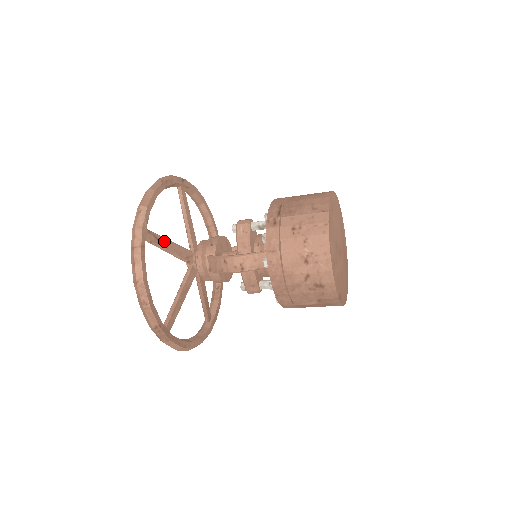
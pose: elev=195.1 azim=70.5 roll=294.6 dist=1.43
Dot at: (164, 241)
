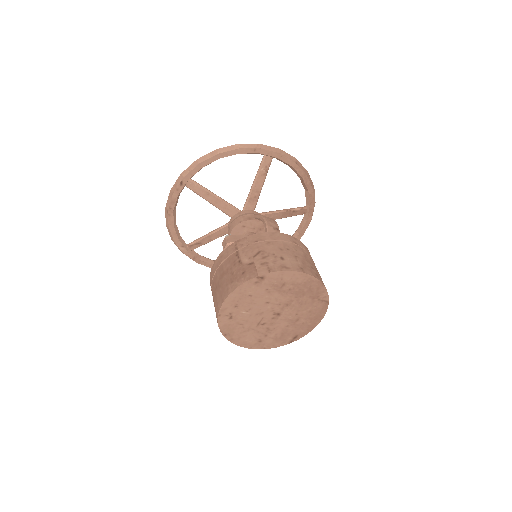
Dot at: (205, 239)
